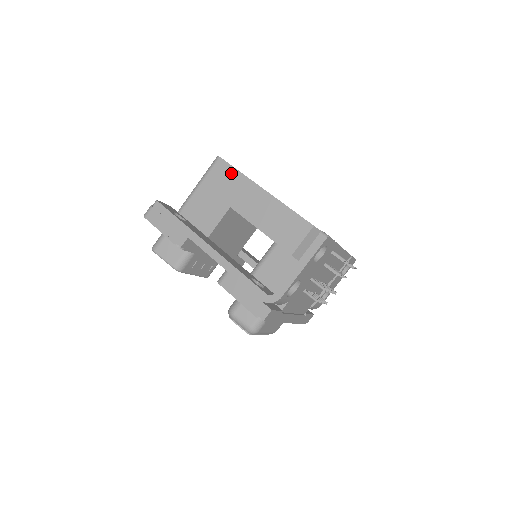
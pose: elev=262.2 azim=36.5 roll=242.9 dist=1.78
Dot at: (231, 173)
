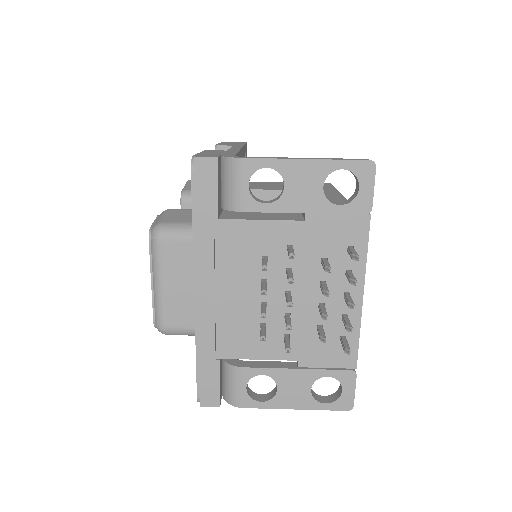
Dot at: (326, 186)
